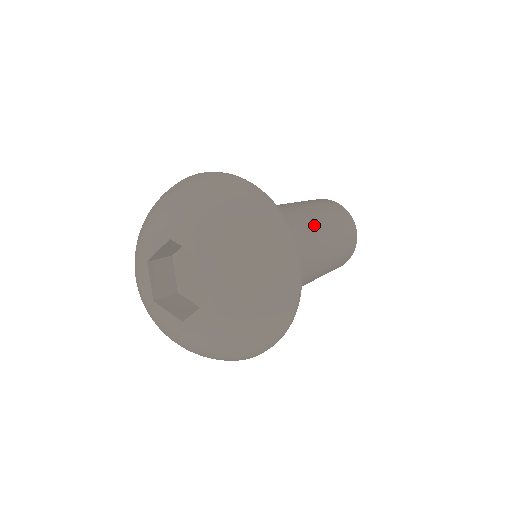
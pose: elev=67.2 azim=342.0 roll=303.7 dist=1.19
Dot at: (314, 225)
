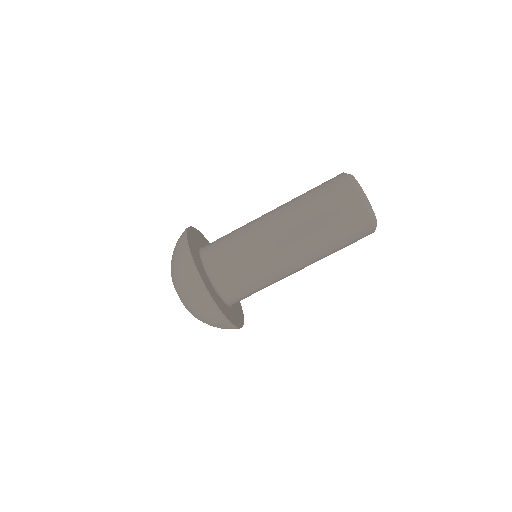
Dot at: (280, 226)
